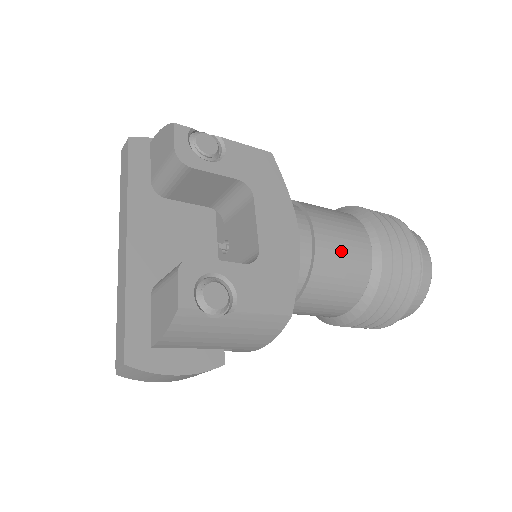
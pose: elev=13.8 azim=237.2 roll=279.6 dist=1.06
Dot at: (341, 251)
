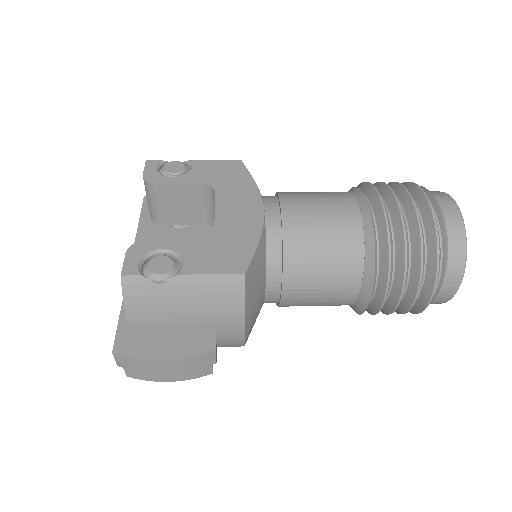
Dot at: (316, 216)
